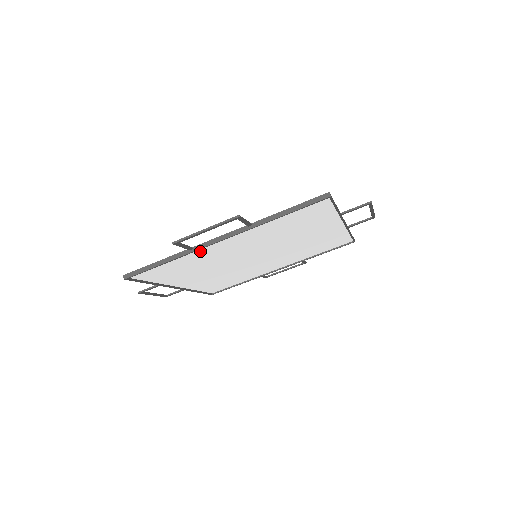
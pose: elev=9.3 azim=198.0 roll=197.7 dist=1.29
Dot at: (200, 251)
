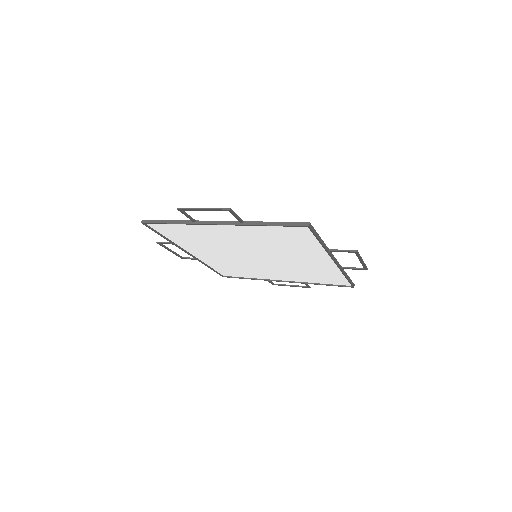
Dot at: (202, 227)
